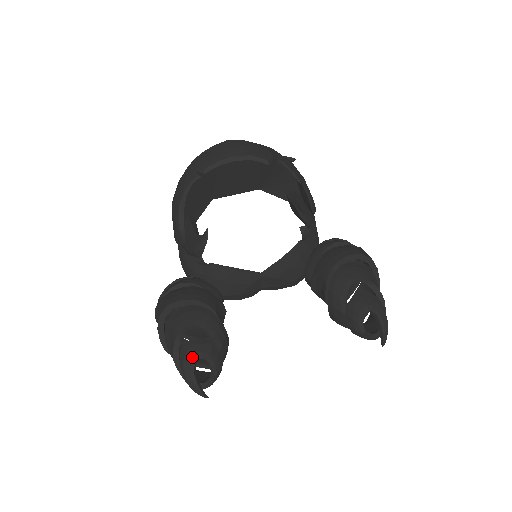
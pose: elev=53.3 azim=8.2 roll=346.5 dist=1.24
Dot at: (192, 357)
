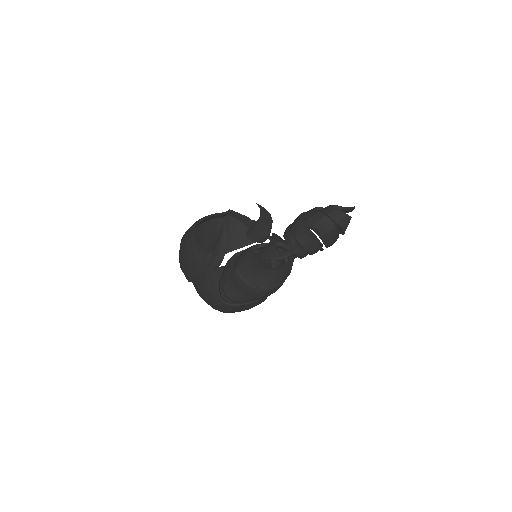
Dot at: (269, 247)
